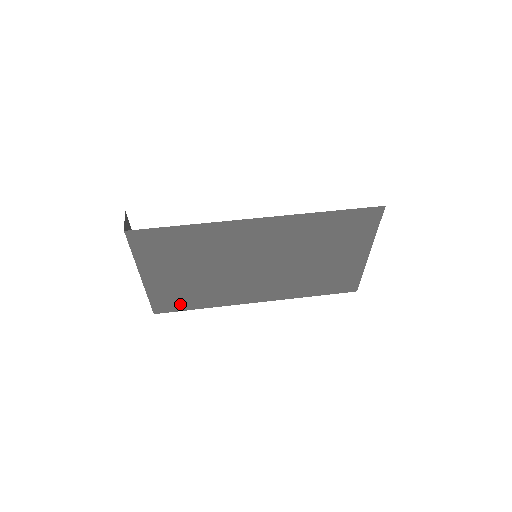
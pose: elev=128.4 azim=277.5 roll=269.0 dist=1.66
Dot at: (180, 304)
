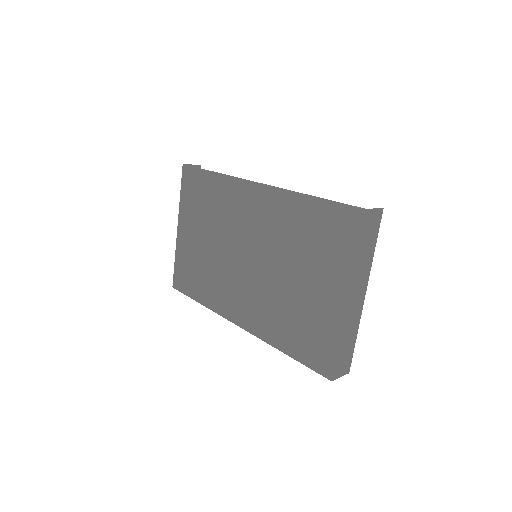
Dot at: (189, 284)
